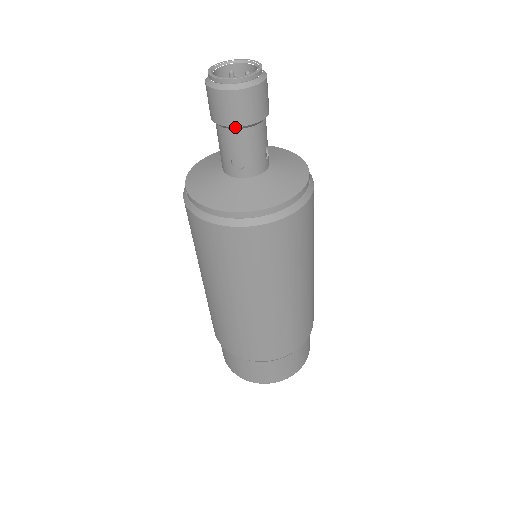
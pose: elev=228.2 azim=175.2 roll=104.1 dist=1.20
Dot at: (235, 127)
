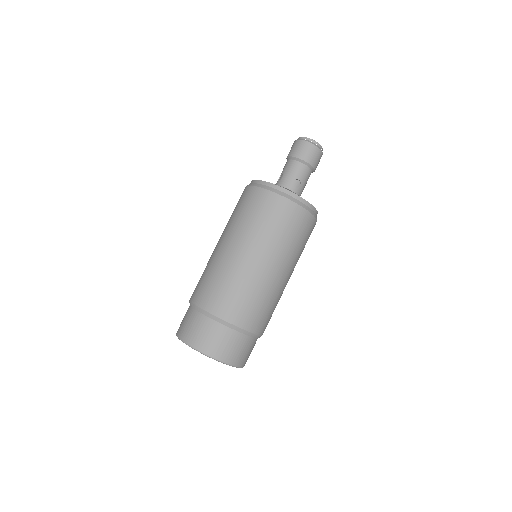
Dot at: (289, 157)
